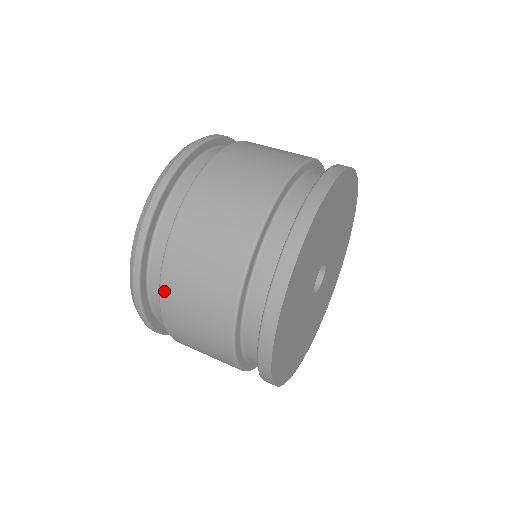
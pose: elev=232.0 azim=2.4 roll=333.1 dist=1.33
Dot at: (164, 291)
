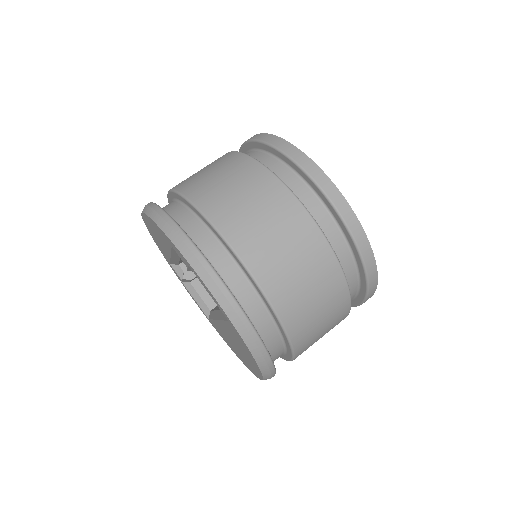
Dot at: (215, 219)
